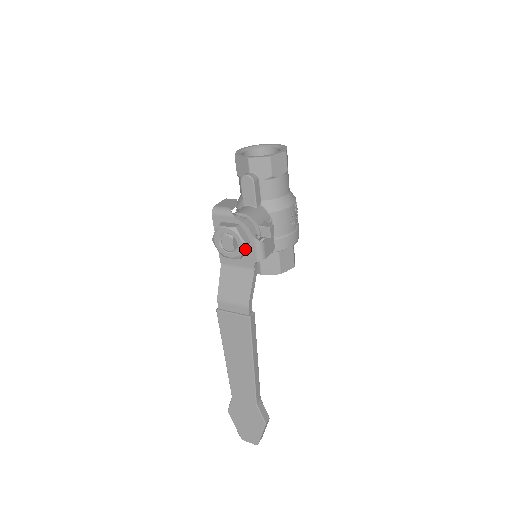
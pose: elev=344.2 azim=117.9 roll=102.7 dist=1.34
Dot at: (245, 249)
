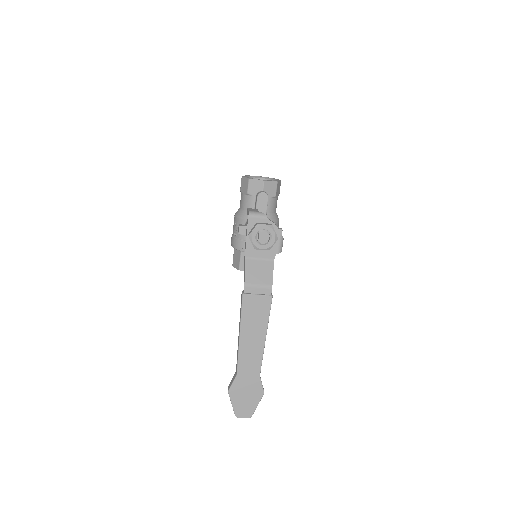
Dot at: (274, 243)
